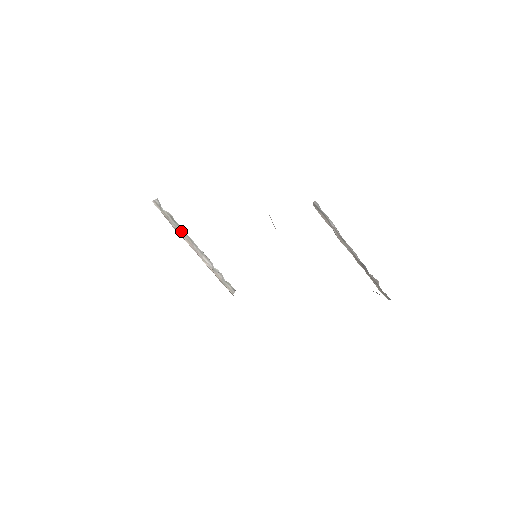
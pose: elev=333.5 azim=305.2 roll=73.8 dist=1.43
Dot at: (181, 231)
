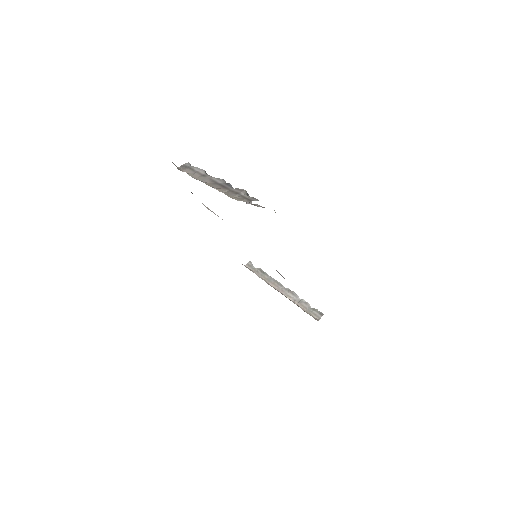
Dot at: (268, 278)
